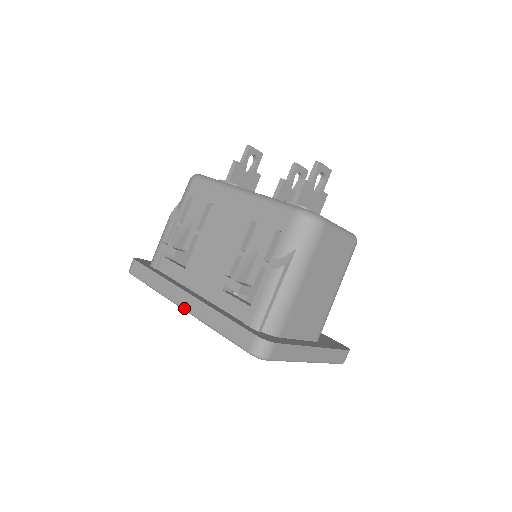
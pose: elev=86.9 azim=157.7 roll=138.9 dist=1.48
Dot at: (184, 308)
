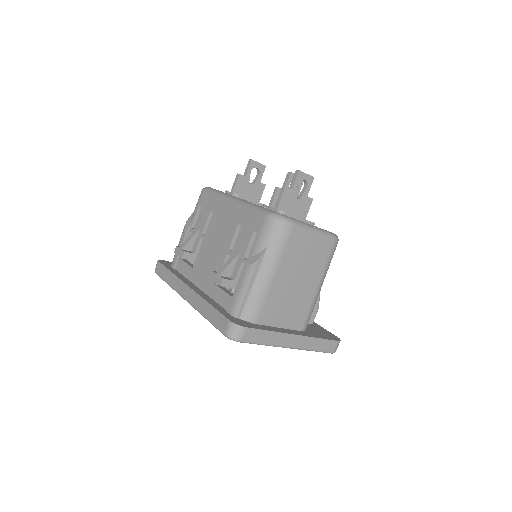
Dot at: (186, 300)
